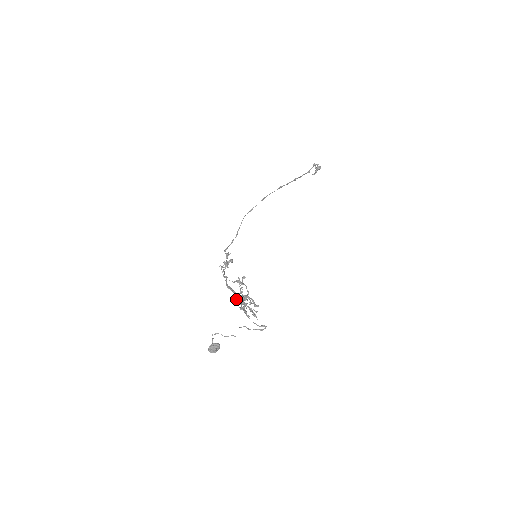
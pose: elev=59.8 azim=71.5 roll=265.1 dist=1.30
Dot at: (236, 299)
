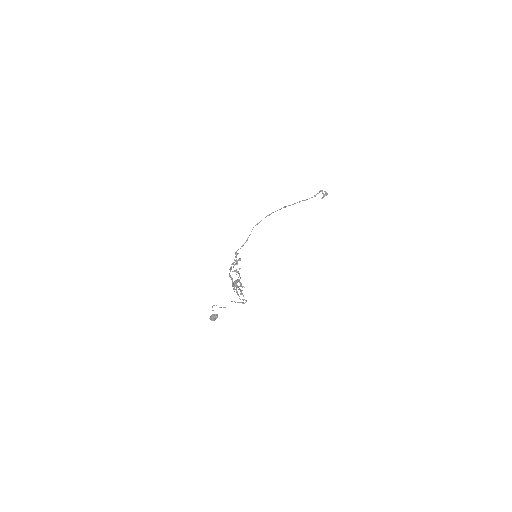
Dot at: (232, 283)
